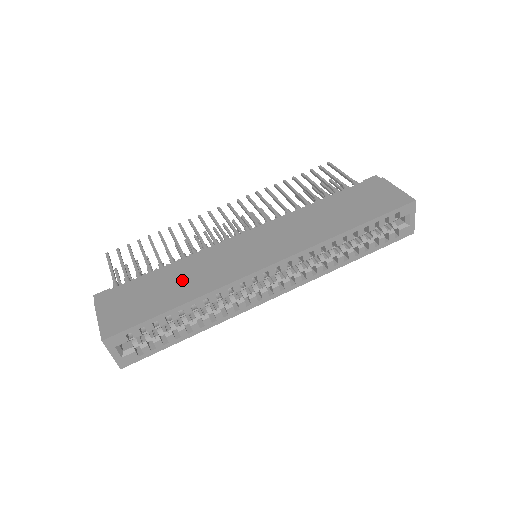
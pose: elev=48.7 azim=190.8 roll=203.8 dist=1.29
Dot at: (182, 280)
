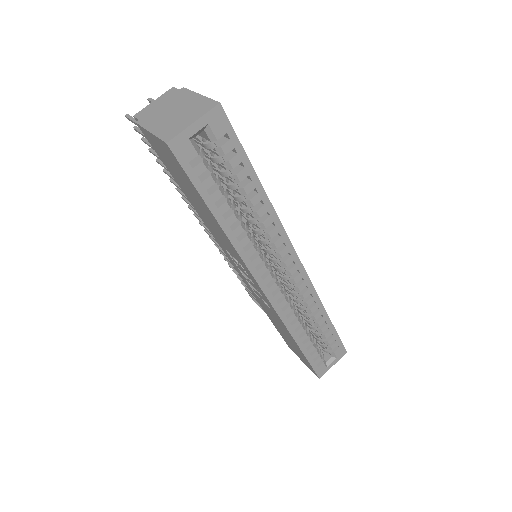
Dot at: occluded
